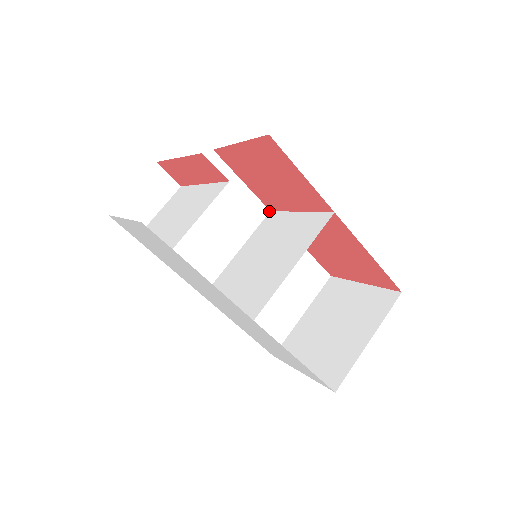
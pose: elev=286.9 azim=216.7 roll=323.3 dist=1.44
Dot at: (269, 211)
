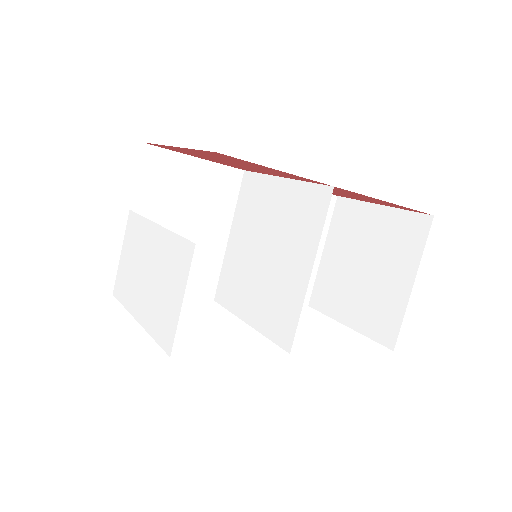
Dot at: (243, 171)
